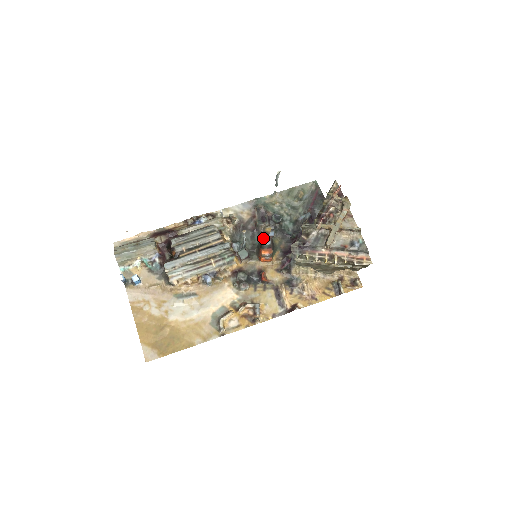
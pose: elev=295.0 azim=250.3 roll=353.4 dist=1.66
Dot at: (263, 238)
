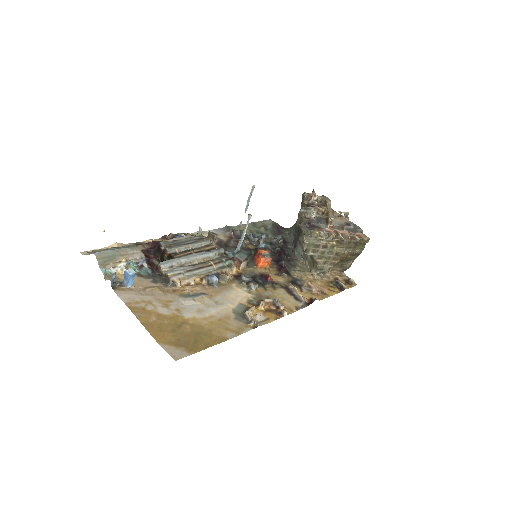
Dot at: occluded
